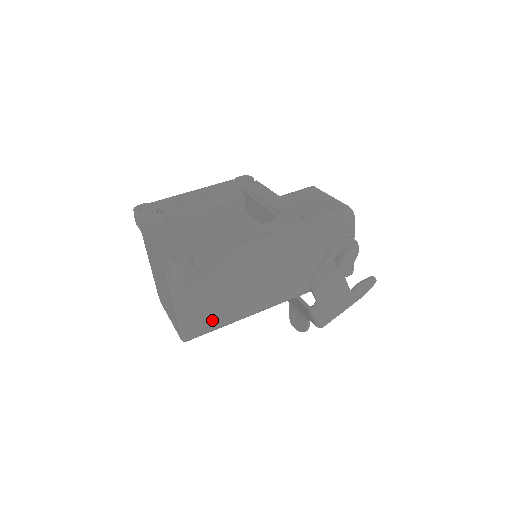
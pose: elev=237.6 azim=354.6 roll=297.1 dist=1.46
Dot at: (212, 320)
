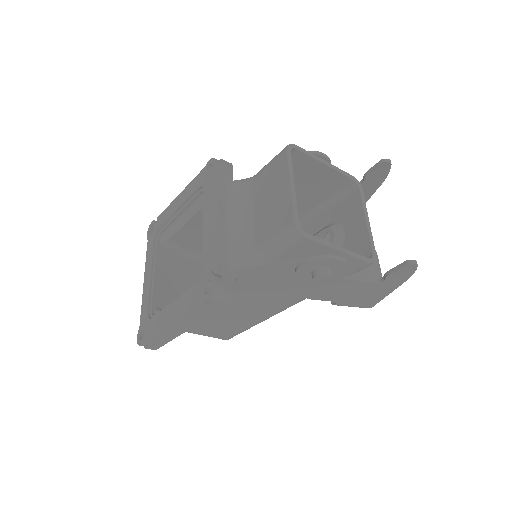
Dot at: (234, 330)
